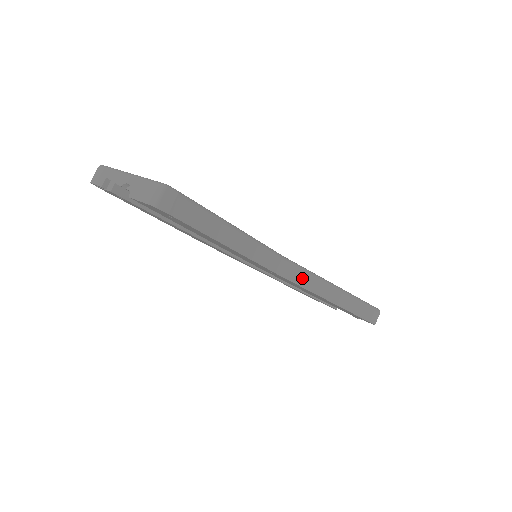
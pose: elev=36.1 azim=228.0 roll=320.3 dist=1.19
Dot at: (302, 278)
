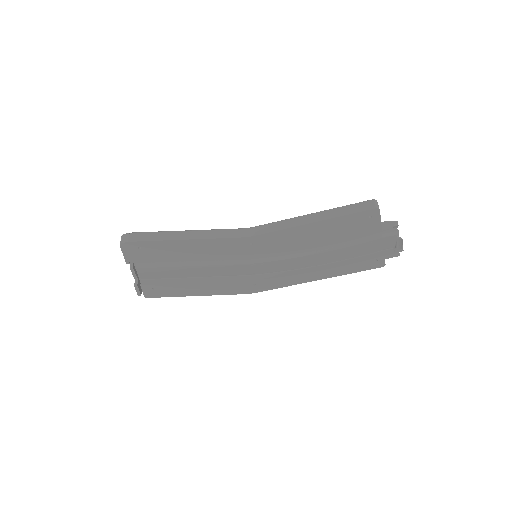
Dot at: (270, 228)
